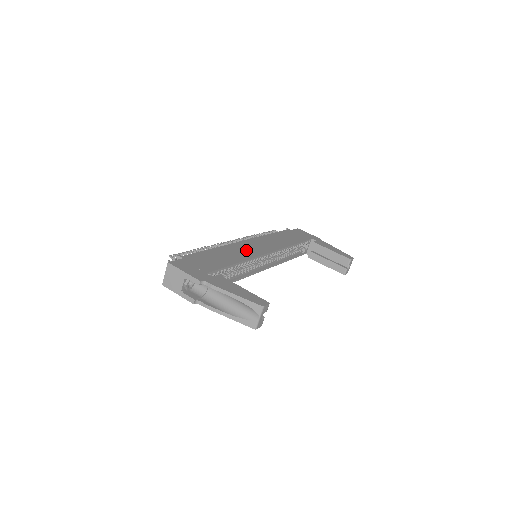
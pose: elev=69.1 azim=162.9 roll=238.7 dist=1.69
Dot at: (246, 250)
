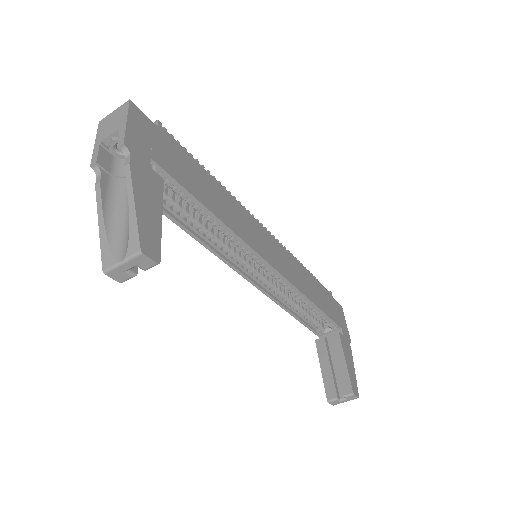
Dot at: (249, 229)
